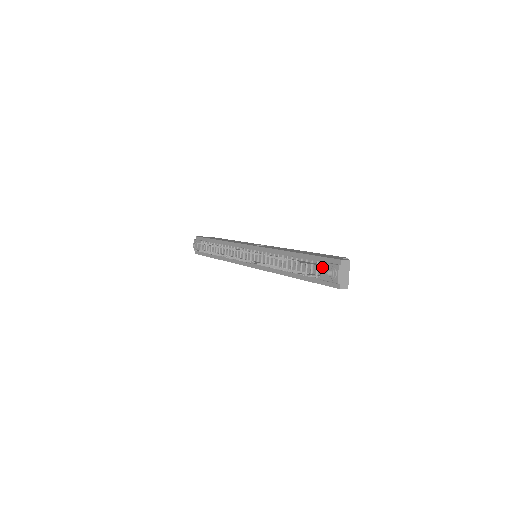
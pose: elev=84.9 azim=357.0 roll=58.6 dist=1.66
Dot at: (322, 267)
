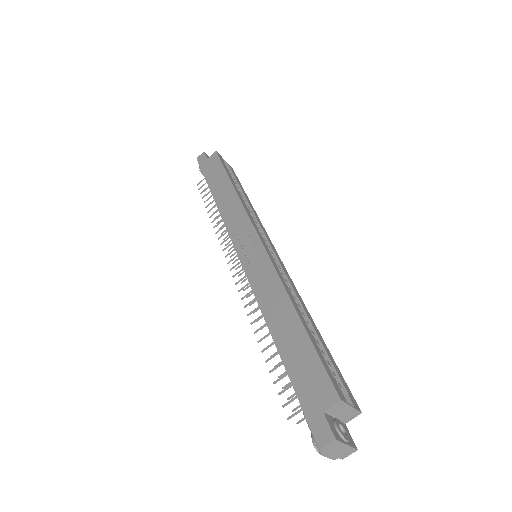
Dot at: occluded
